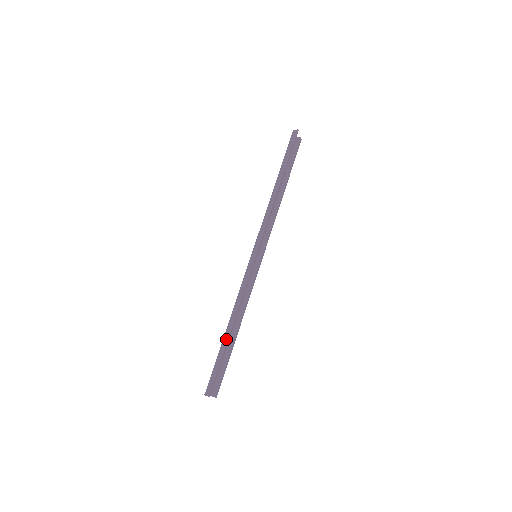
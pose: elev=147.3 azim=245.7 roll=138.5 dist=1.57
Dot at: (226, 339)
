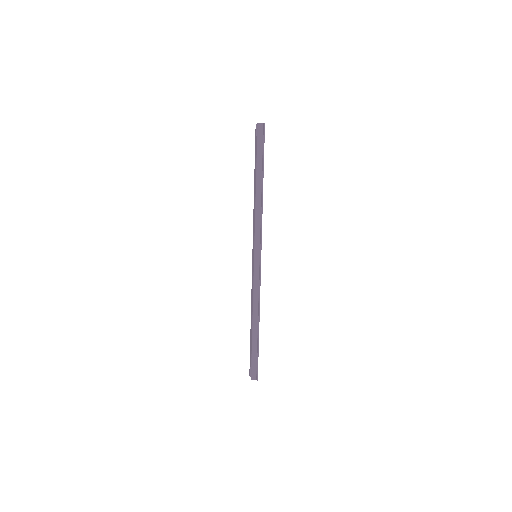
Dot at: (256, 334)
